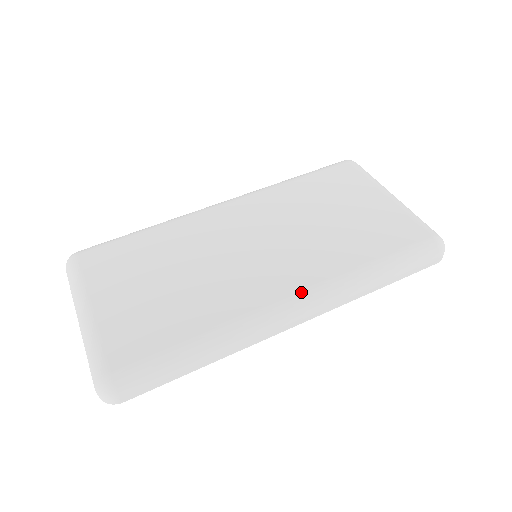
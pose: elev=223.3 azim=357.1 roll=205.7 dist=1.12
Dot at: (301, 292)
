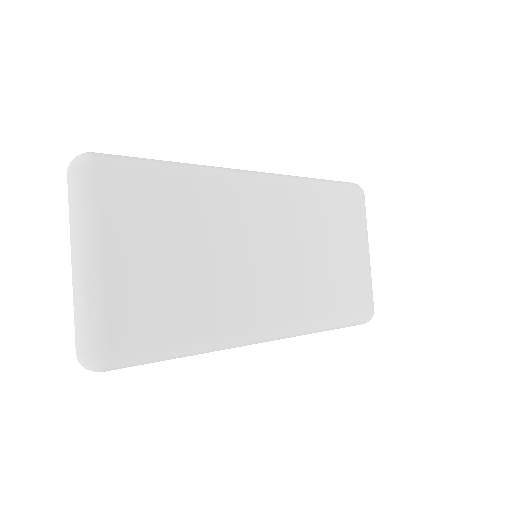
Dot at: (279, 327)
